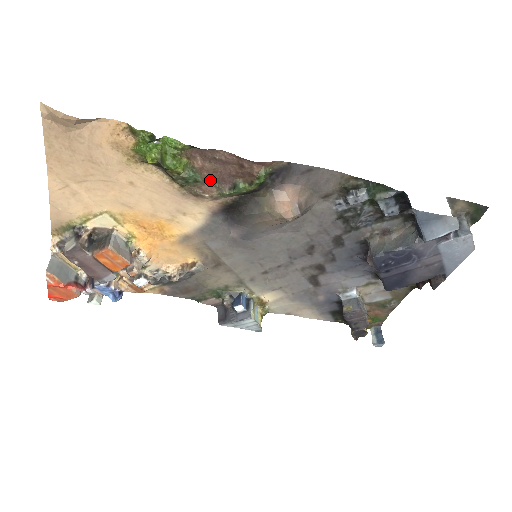
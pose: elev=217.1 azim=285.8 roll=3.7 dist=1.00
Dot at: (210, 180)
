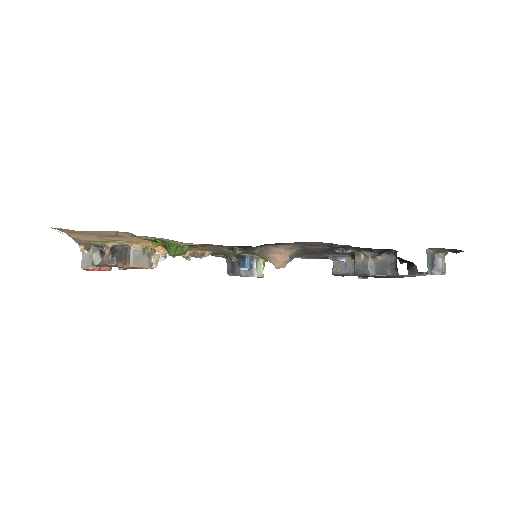
Dot at: occluded
